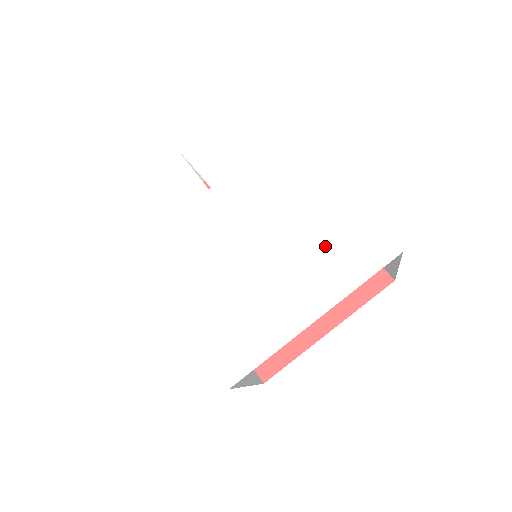
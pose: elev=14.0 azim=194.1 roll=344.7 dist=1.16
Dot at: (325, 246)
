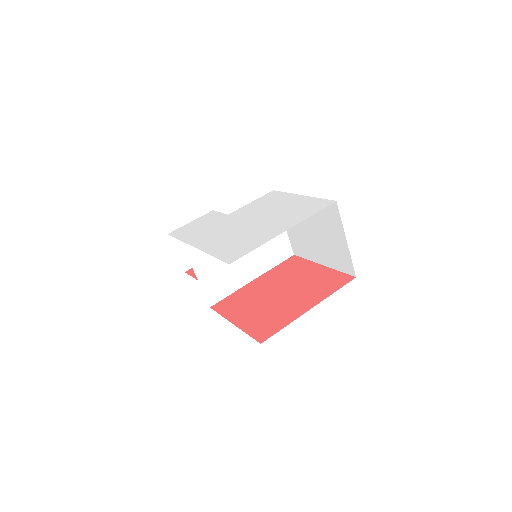
Dot at: (293, 211)
